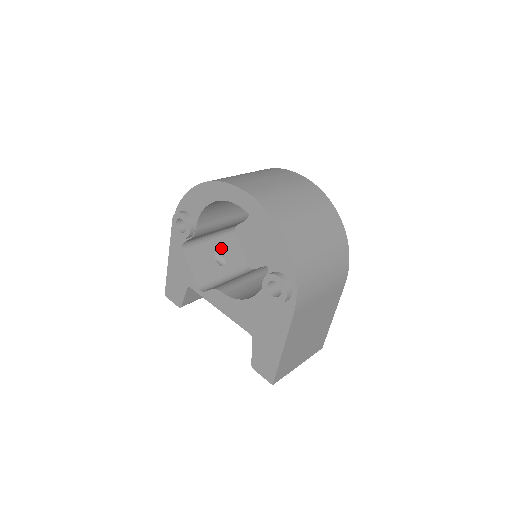
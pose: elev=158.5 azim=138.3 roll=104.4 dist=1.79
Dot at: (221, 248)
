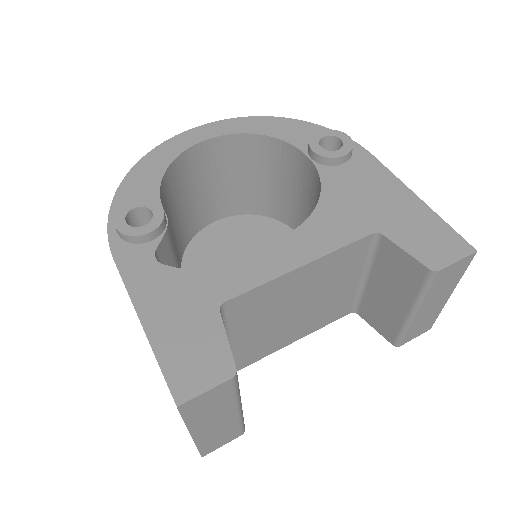
Dot at: occluded
